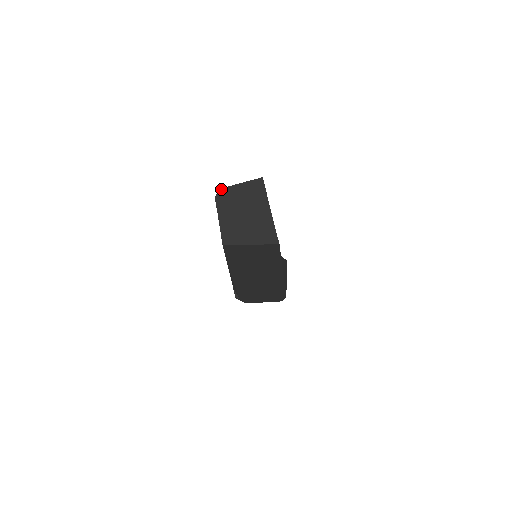
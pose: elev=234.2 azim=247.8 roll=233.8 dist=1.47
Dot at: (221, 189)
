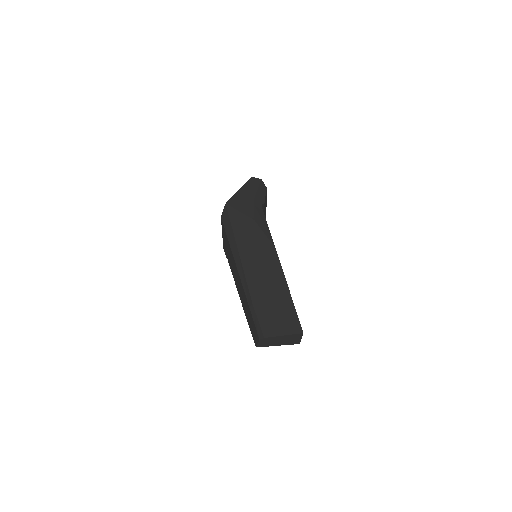
Dot at: (267, 338)
